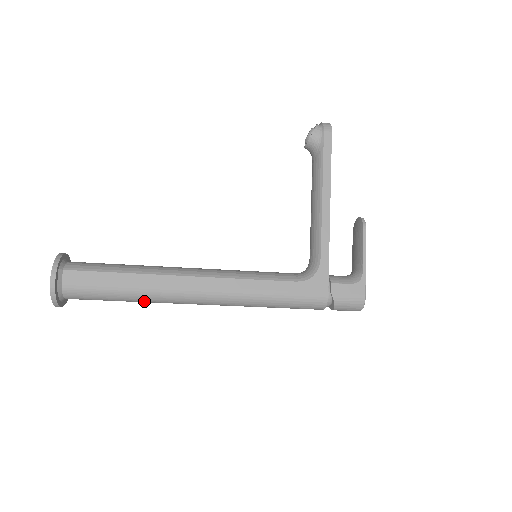
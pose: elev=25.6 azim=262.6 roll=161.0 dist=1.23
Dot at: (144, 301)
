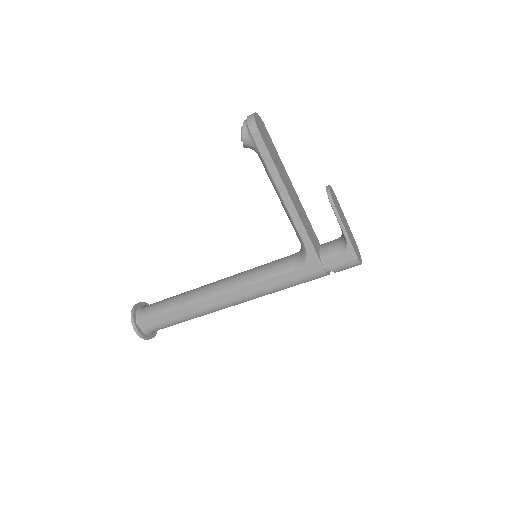
Dot at: occluded
